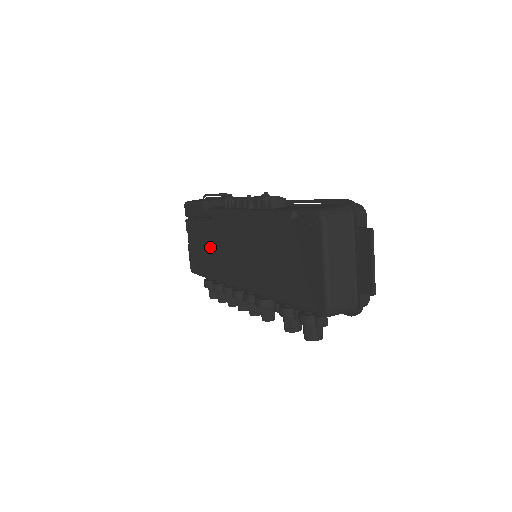
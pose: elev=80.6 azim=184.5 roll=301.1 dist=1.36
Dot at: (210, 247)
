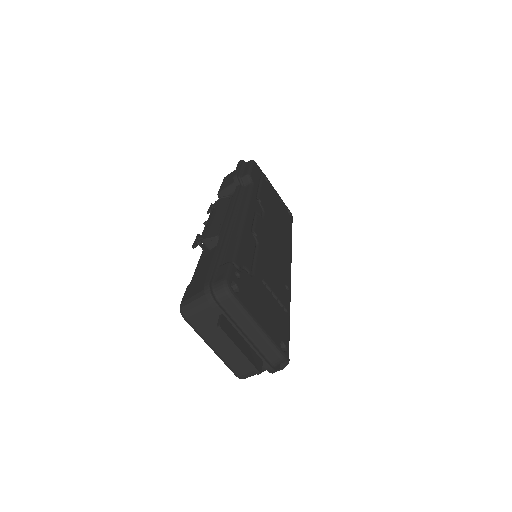
Dot at: occluded
